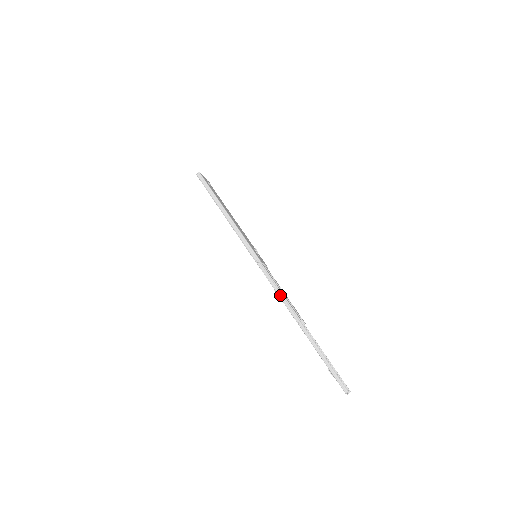
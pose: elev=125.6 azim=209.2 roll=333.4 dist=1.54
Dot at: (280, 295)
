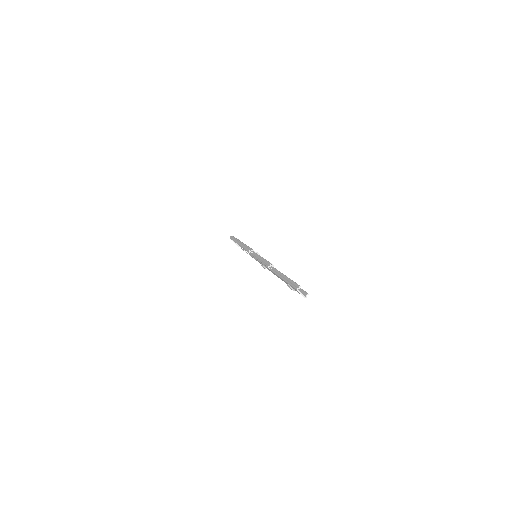
Dot at: (261, 260)
